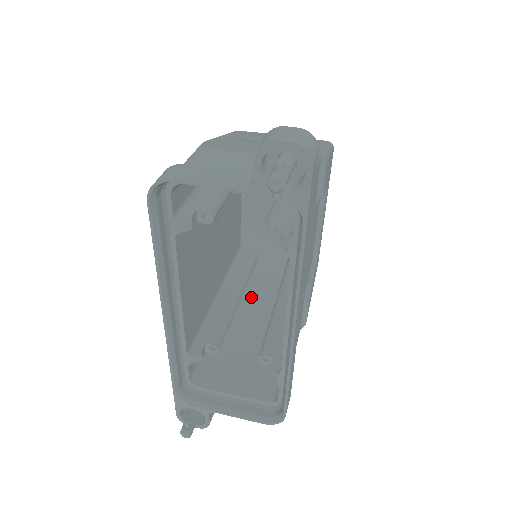
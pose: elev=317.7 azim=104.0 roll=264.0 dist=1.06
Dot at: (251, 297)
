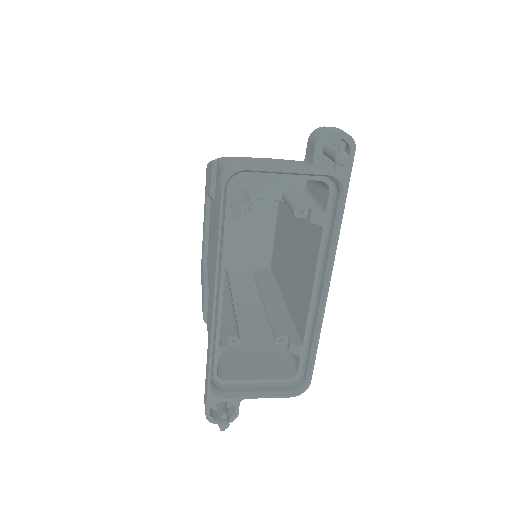
Dot at: (235, 305)
